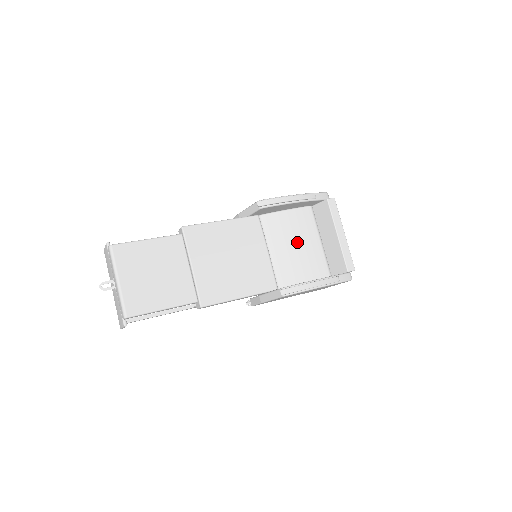
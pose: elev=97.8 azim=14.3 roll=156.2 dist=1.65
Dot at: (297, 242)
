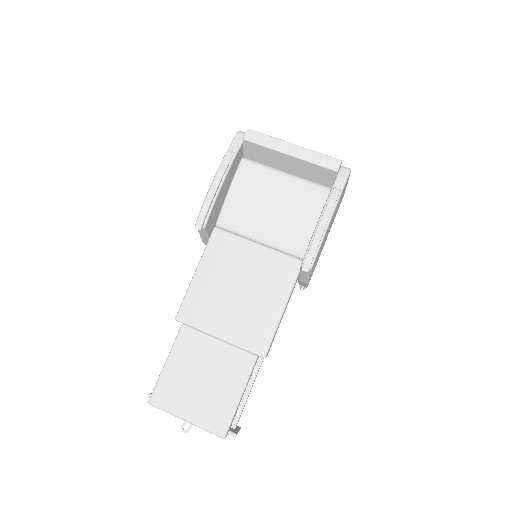
Dot at: (269, 204)
